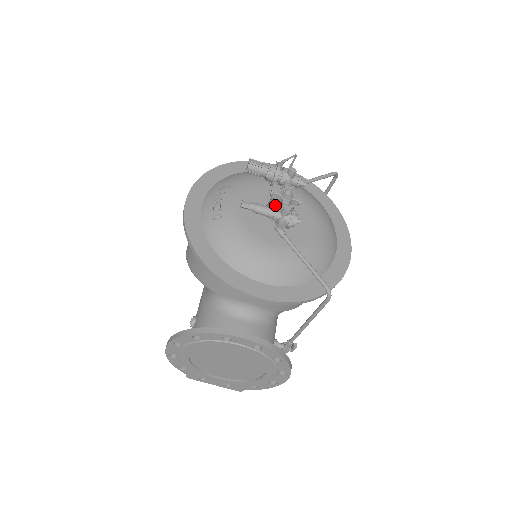
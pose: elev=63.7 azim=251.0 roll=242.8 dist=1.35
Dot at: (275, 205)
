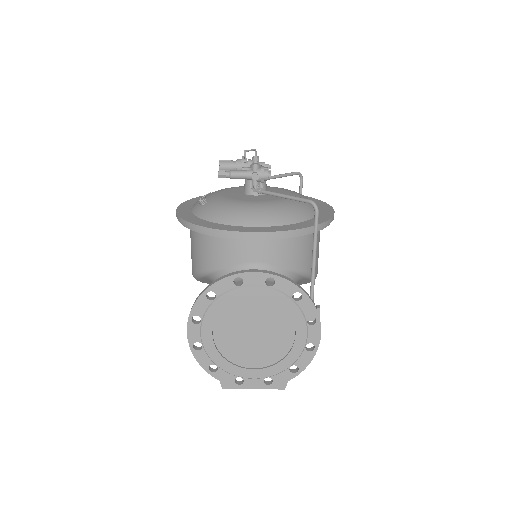
Dot at: occluded
